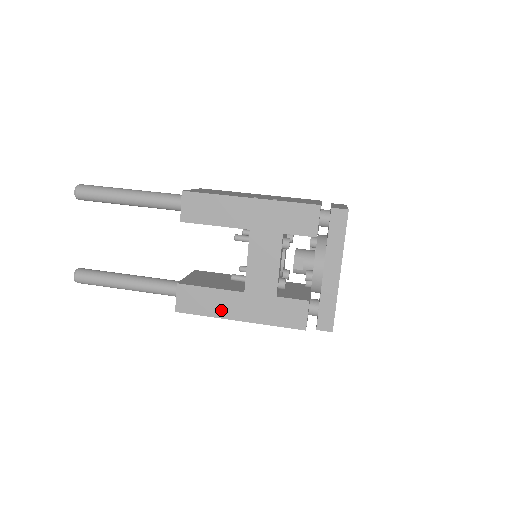
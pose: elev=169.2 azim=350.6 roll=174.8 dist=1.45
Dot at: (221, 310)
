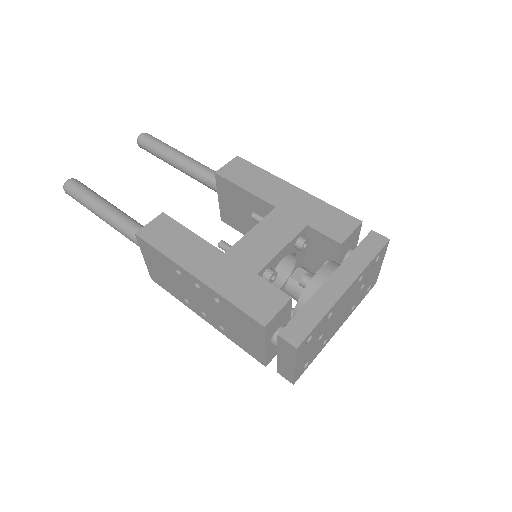
Dot at: (184, 256)
